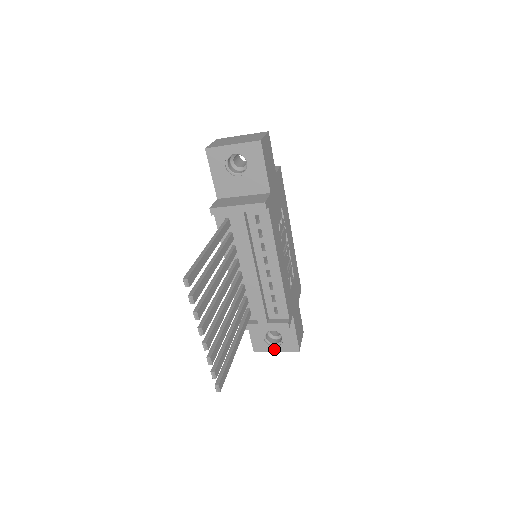
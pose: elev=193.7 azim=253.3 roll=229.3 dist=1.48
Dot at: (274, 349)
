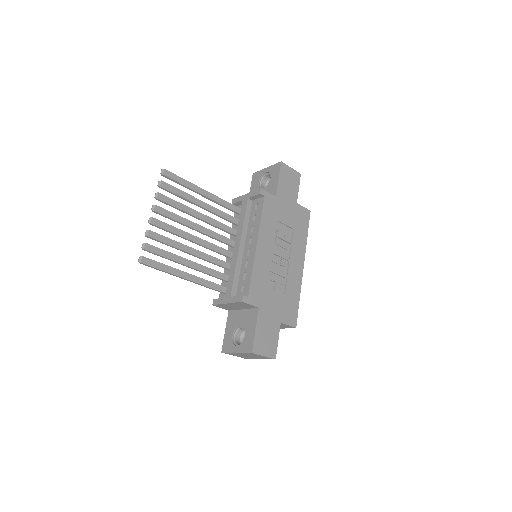
Dot at: (235, 349)
